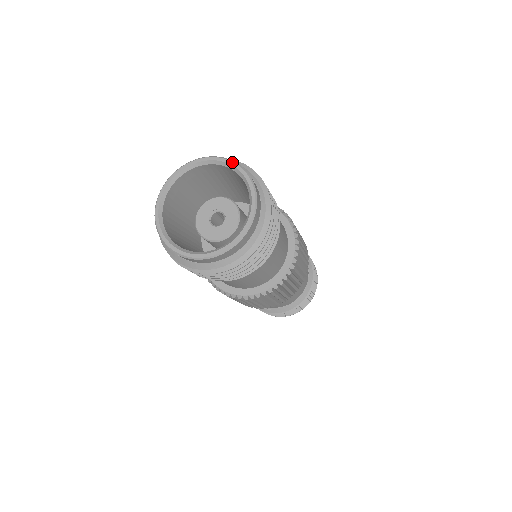
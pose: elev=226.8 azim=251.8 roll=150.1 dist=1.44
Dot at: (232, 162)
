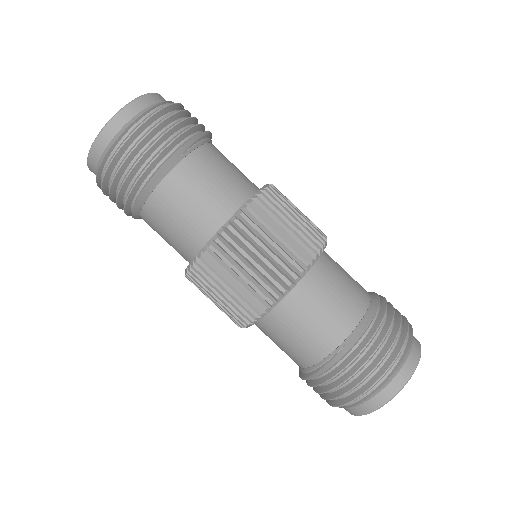
Dot at: occluded
